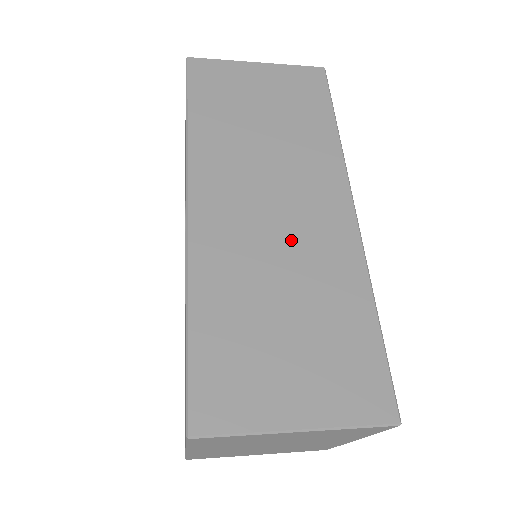
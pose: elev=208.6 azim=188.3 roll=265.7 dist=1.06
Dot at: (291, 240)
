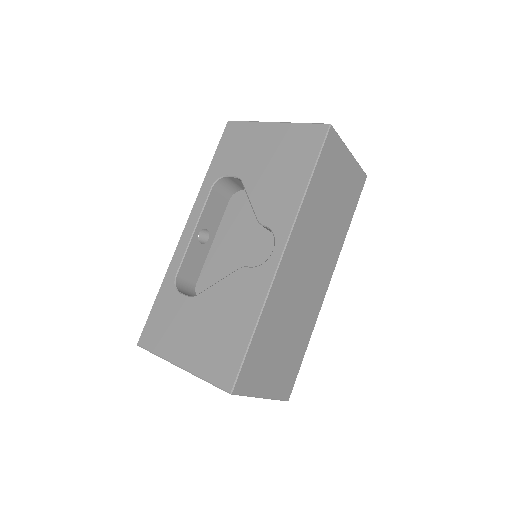
Dot at: (304, 296)
